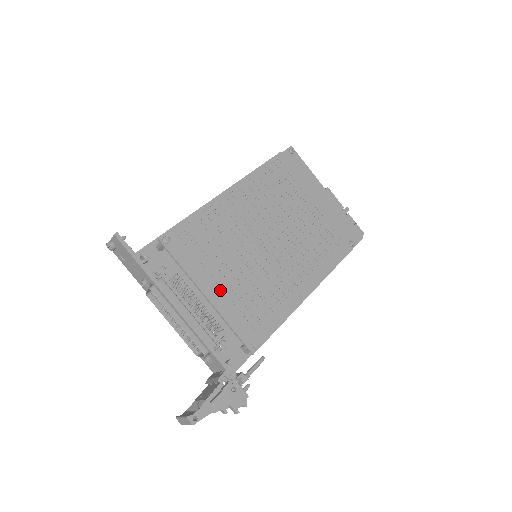
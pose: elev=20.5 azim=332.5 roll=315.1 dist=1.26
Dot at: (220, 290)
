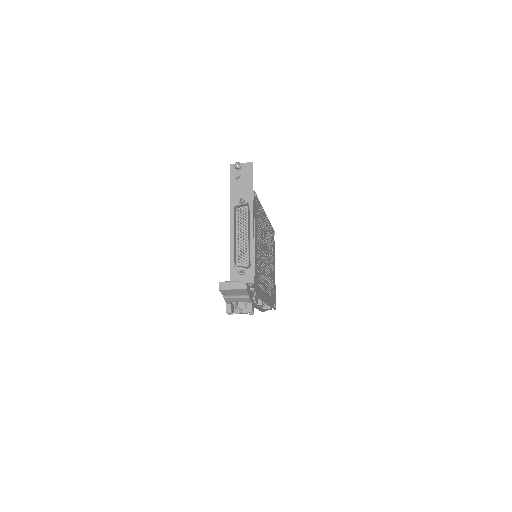
Dot at: (257, 247)
